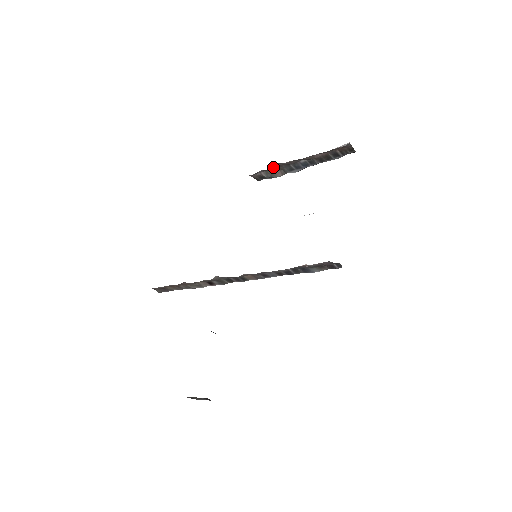
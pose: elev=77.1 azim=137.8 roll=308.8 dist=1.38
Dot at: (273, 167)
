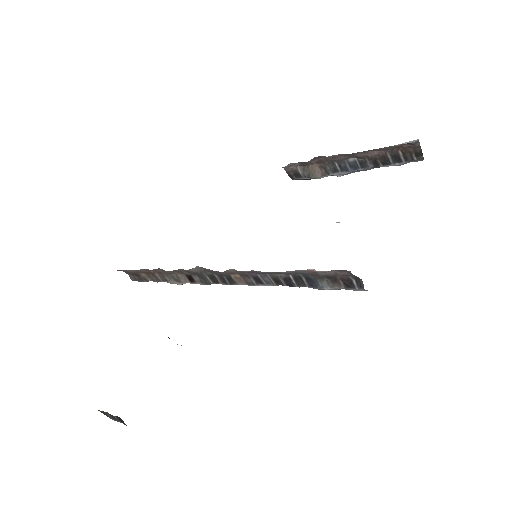
Dot at: (313, 161)
